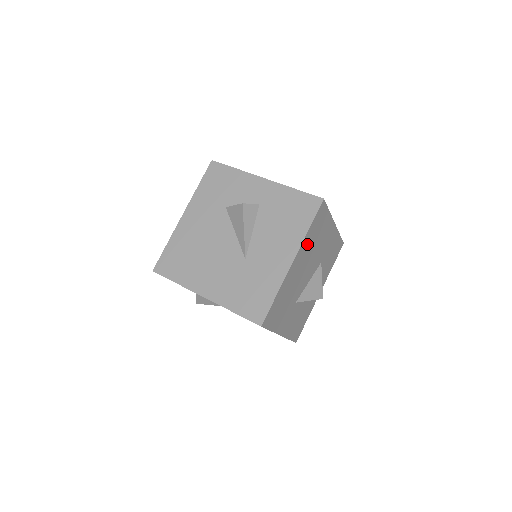
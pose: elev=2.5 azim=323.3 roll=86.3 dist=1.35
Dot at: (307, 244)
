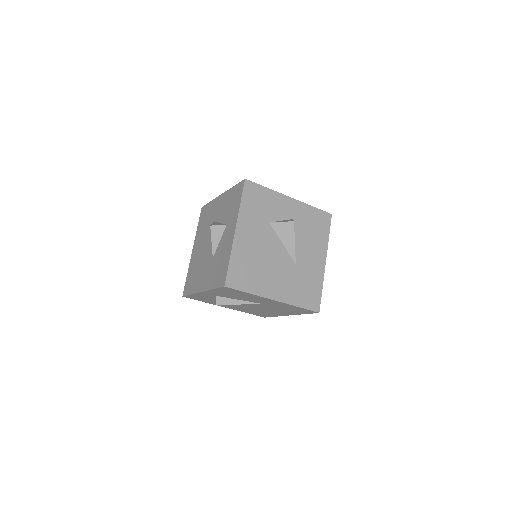
Dot at: occluded
